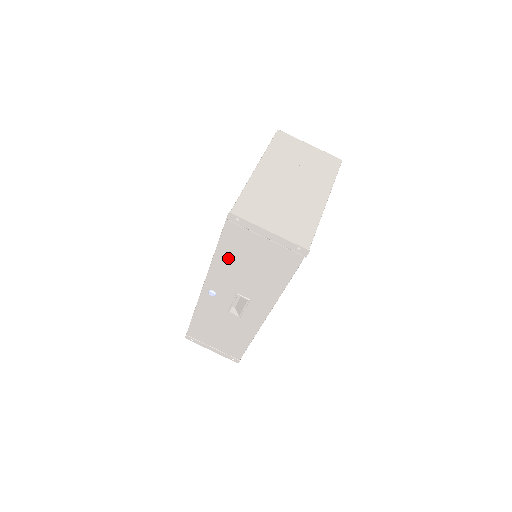
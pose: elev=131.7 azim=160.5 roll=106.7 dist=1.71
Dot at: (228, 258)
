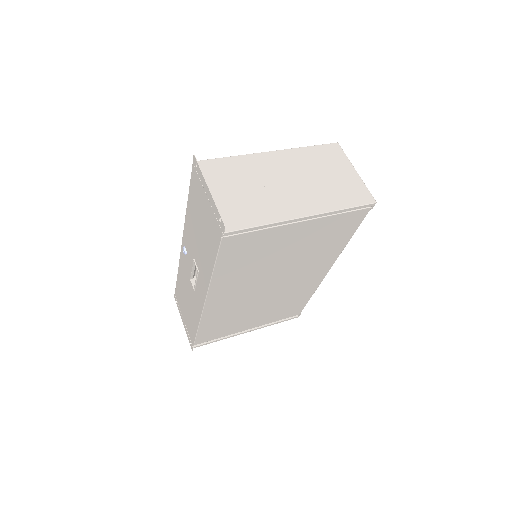
Dot at: (192, 211)
